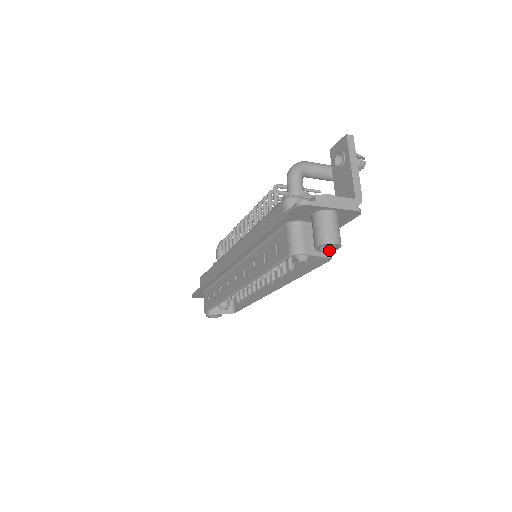
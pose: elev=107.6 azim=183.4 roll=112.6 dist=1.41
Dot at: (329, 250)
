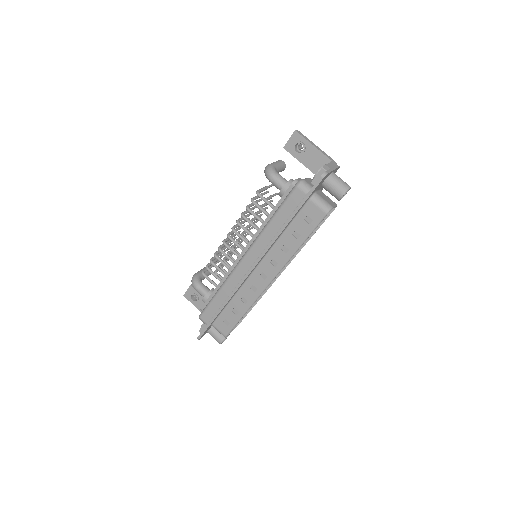
Dot at: occluded
